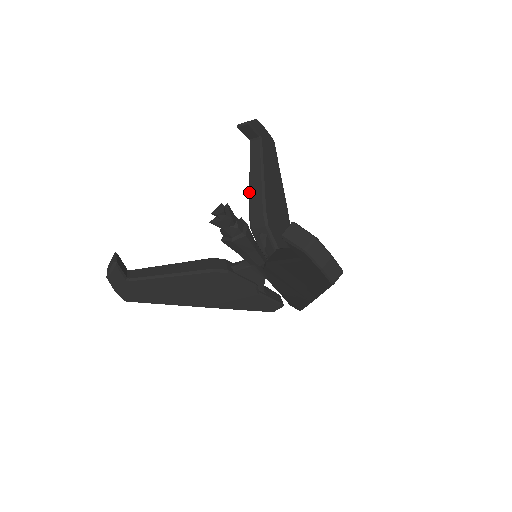
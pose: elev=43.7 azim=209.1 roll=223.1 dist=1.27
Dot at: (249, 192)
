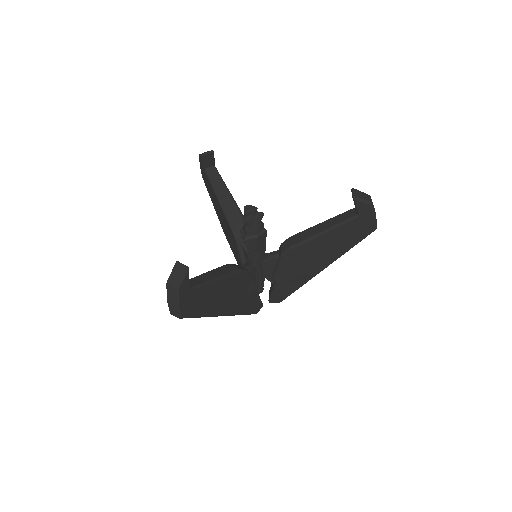
Dot at: (223, 209)
